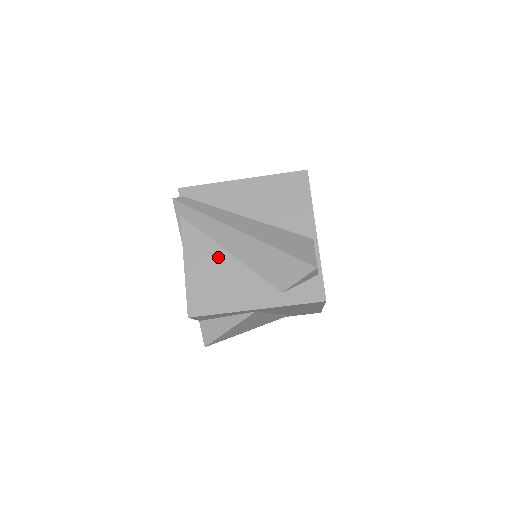
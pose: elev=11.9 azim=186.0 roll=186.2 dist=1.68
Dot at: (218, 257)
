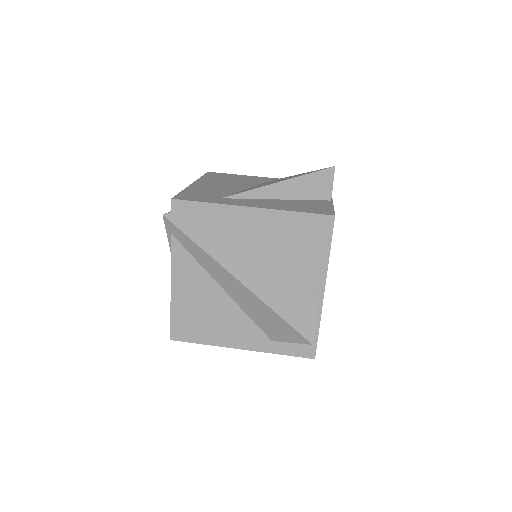
Dot at: (209, 290)
